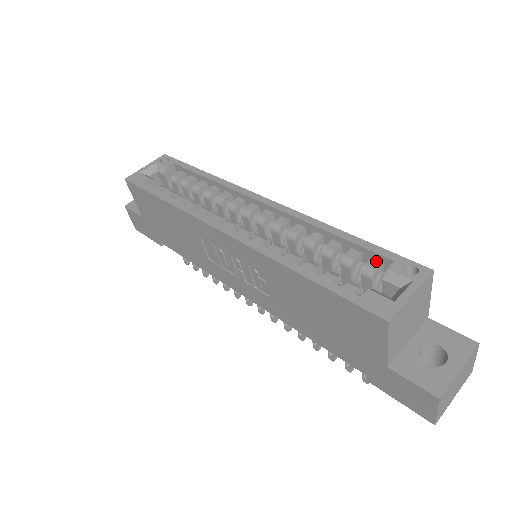
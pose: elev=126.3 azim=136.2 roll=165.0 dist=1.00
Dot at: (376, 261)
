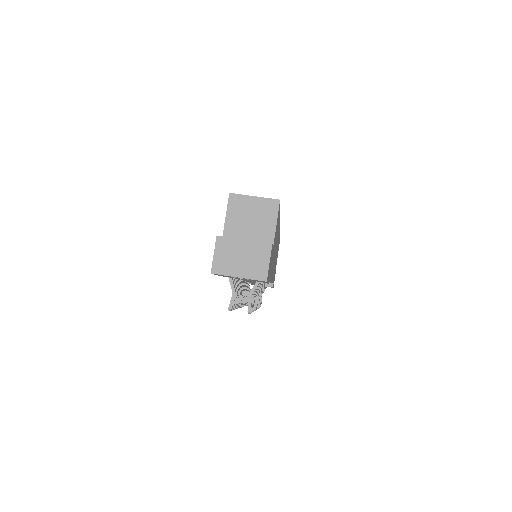
Dot at: occluded
